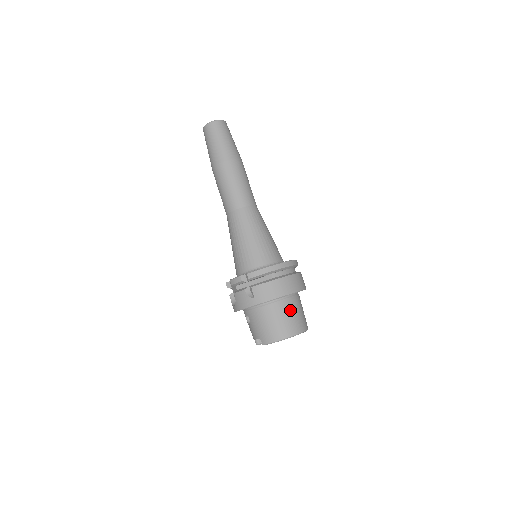
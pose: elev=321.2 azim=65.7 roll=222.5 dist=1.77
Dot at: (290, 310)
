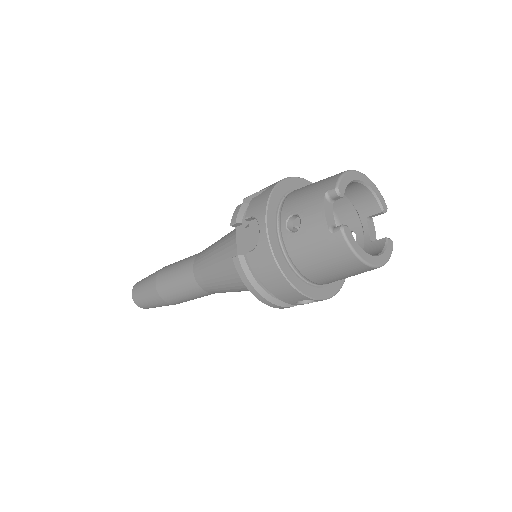
Dot at: occluded
